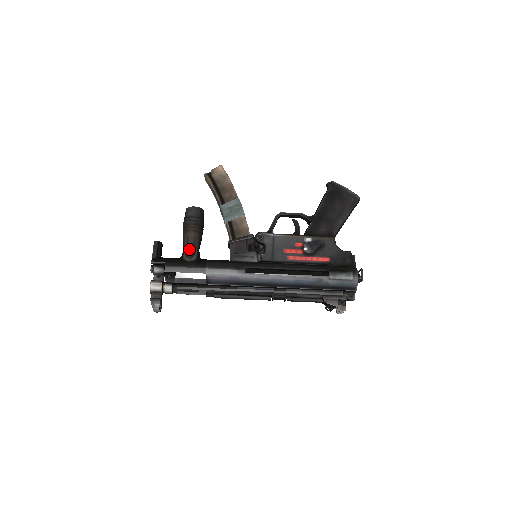
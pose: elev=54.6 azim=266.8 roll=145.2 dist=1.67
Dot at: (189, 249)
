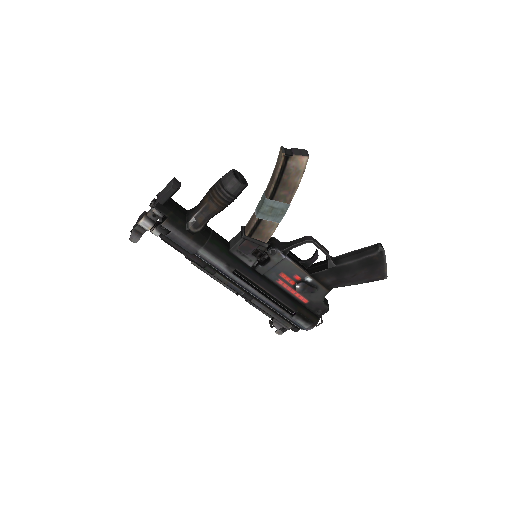
Dot at: (201, 218)
